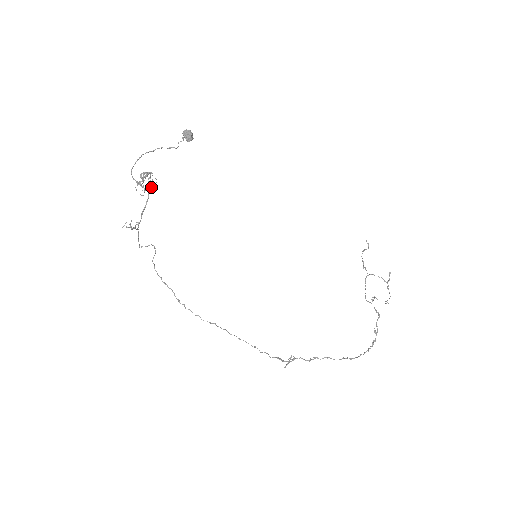
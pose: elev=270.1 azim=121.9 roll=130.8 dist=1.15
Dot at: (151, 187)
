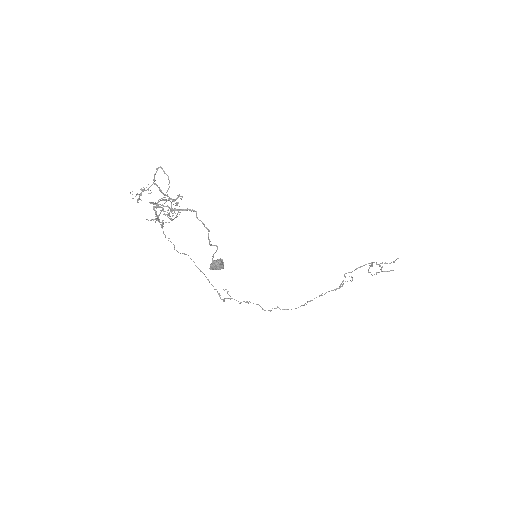
Dot at: (171, 210)
